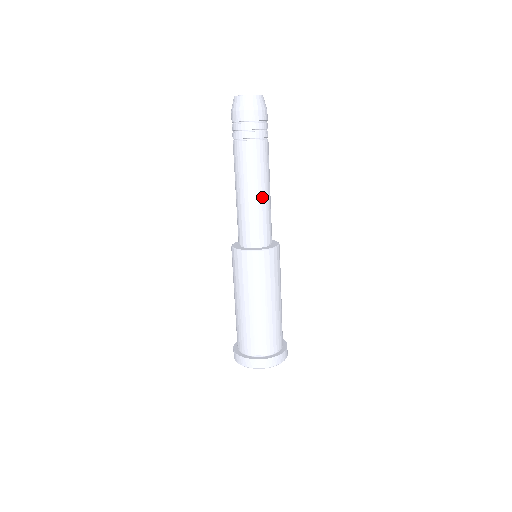
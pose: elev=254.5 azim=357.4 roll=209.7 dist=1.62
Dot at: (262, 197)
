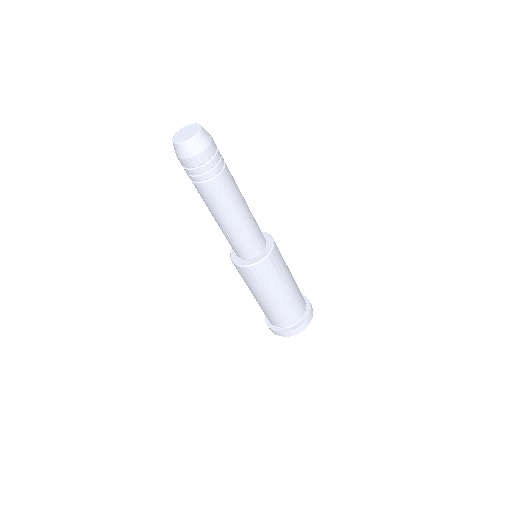
Dot at: (245, 216)
